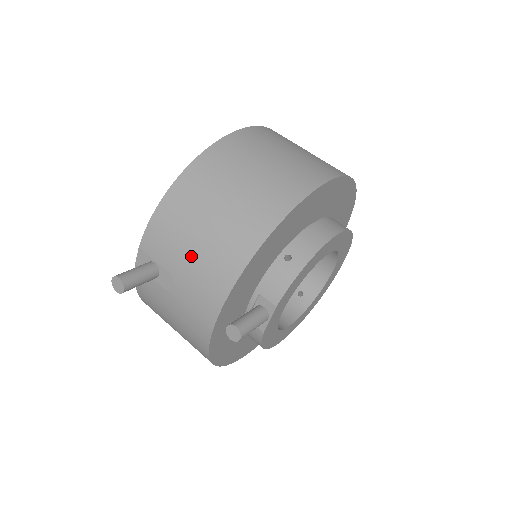
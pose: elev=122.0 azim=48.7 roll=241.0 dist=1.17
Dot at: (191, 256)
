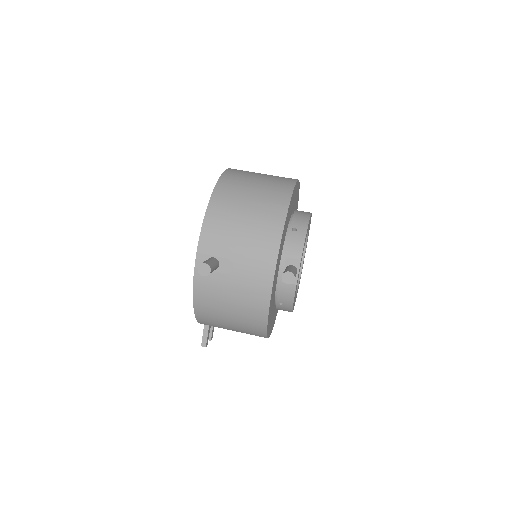
Dot at: (242, 239)
